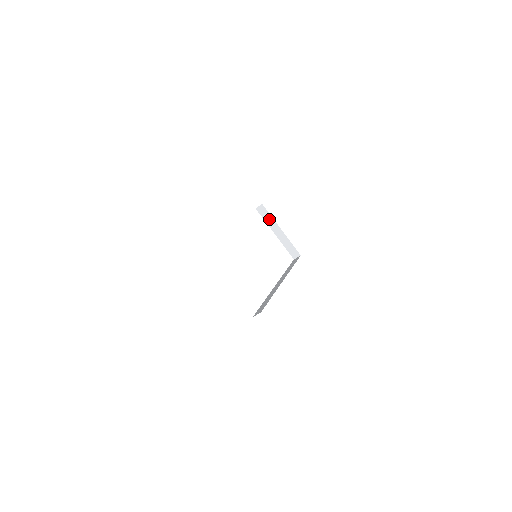
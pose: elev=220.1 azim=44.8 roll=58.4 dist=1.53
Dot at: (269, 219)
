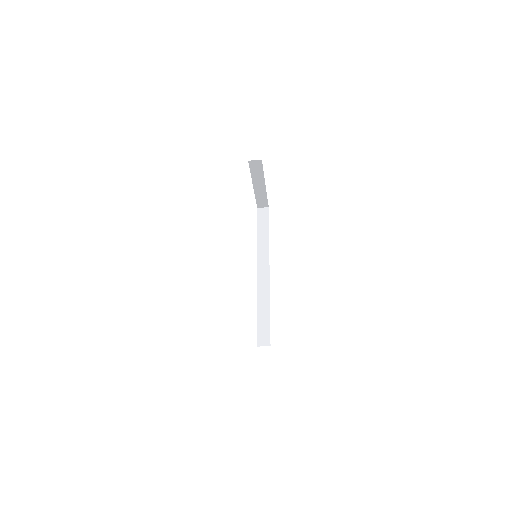
Dot at: (258, 174)
